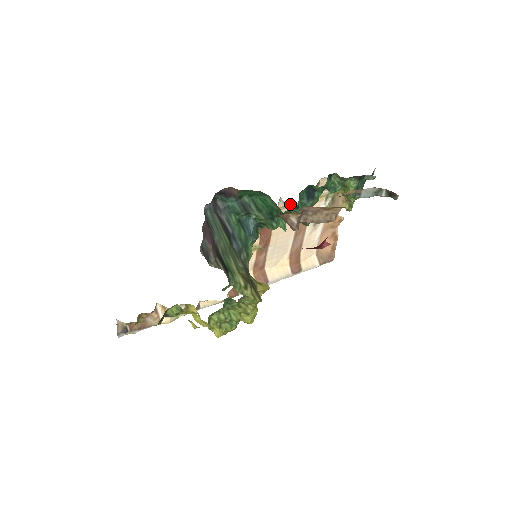
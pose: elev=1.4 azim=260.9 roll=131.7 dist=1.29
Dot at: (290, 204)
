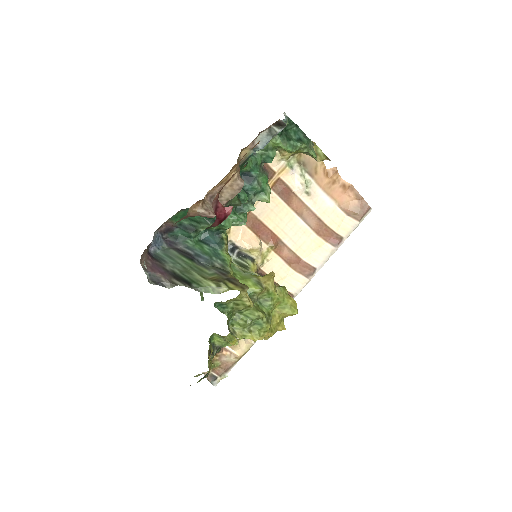
Dot at: occluded
